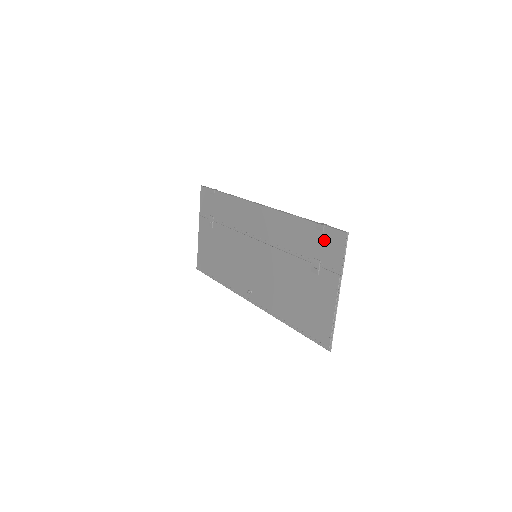
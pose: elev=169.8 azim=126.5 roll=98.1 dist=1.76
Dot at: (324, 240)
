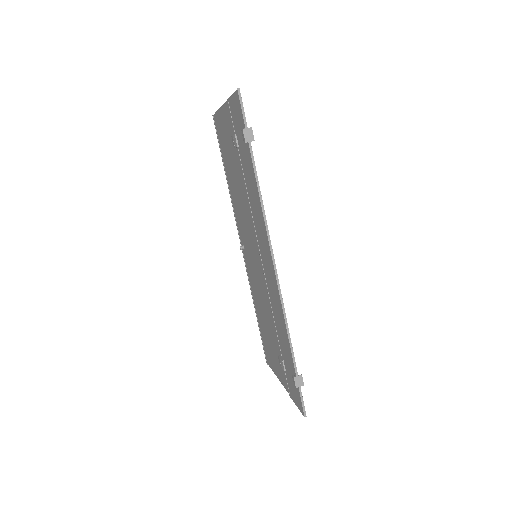
Dot at: occluded
